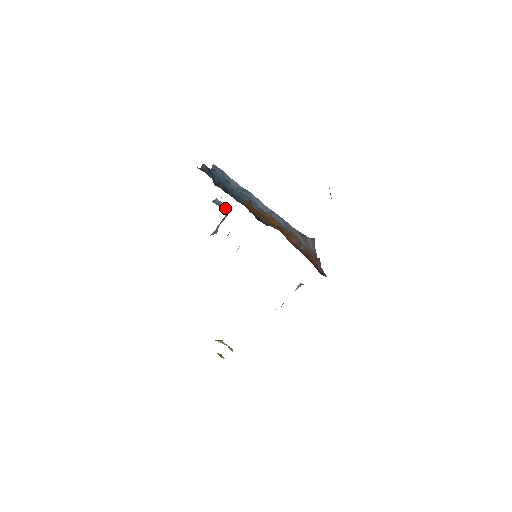
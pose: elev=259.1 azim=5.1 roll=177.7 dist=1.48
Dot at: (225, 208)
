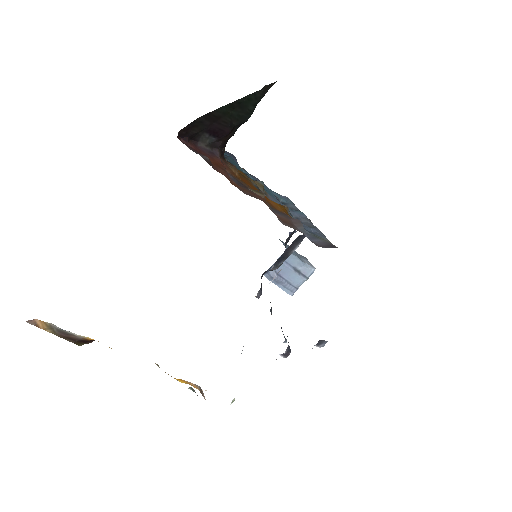
Dot at: (302, 259)
